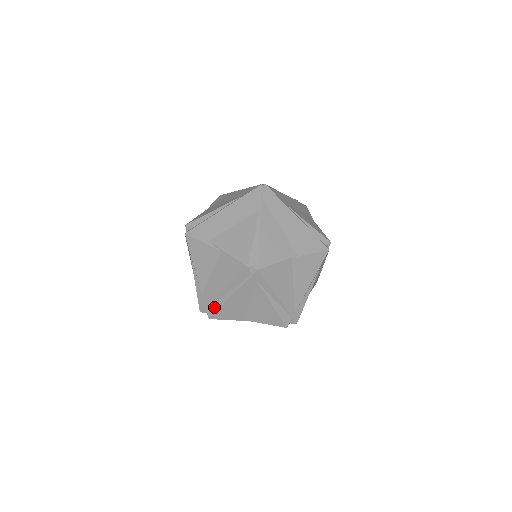
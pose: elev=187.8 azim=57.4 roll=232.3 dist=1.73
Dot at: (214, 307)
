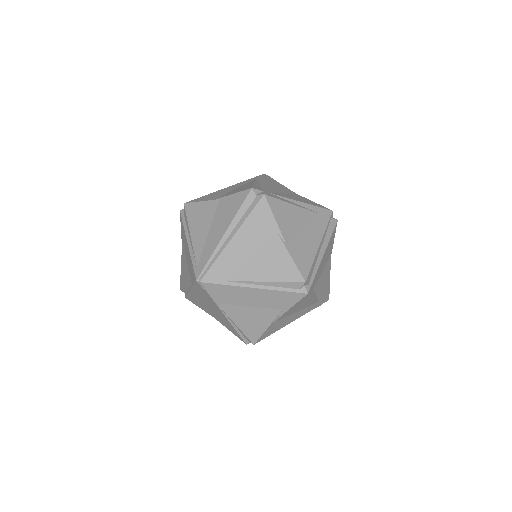
Dot at: occluded
